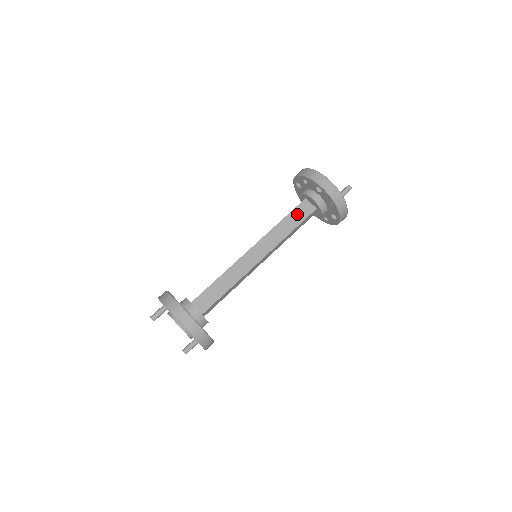
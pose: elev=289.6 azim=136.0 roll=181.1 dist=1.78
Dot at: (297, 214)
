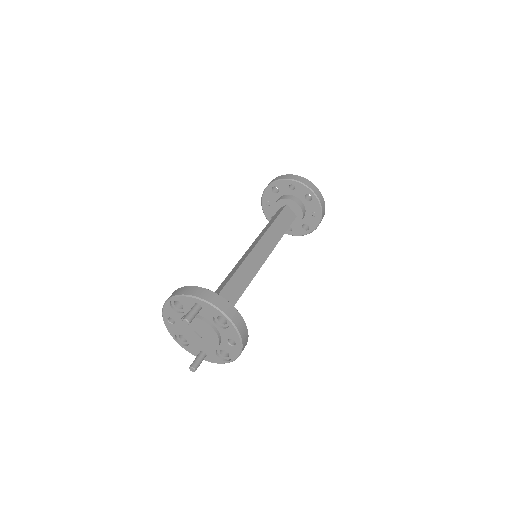
Dot at: (284, 218)
